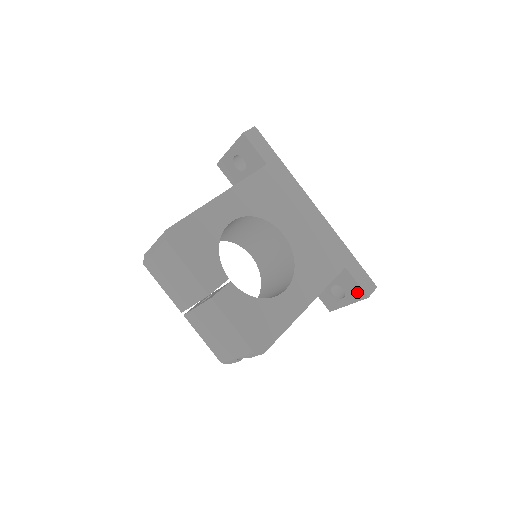
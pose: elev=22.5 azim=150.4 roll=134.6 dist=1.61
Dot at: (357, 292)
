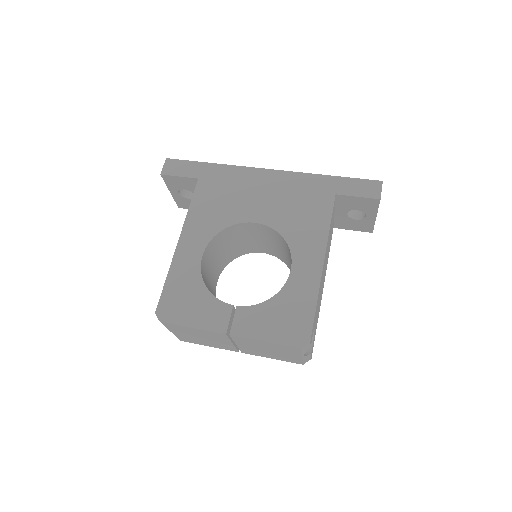
Dot at: (368, 203)
